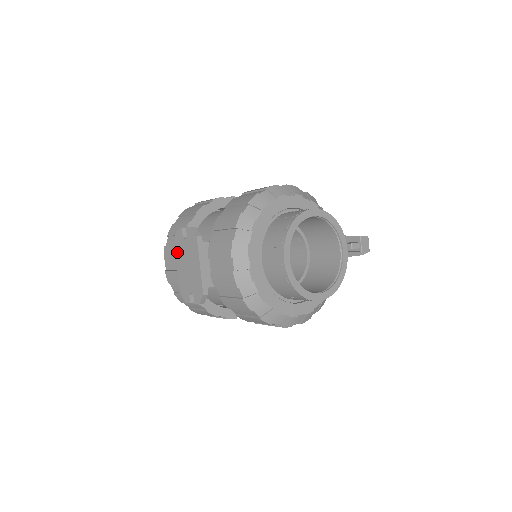
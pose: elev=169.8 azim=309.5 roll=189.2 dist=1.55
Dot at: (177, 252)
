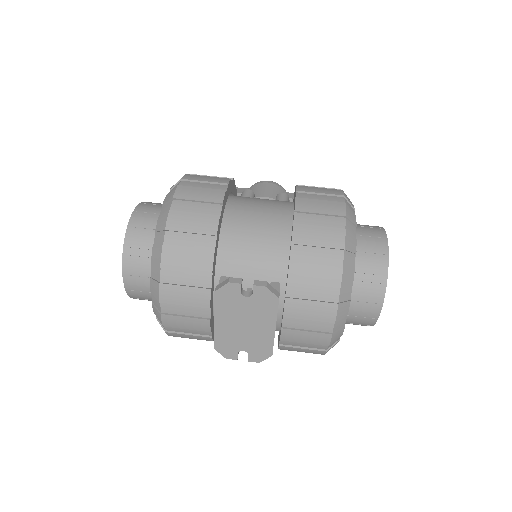
Dot at: (220, 308)
